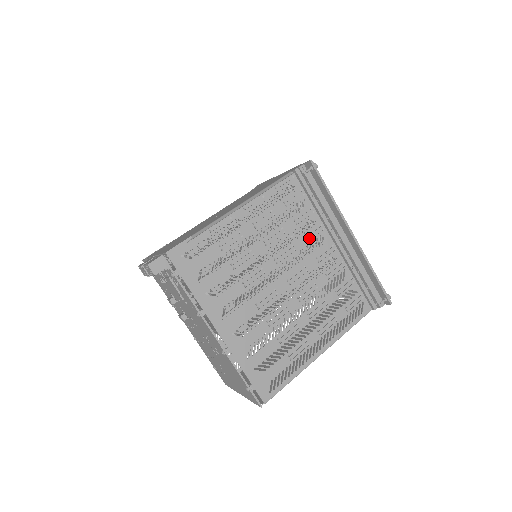
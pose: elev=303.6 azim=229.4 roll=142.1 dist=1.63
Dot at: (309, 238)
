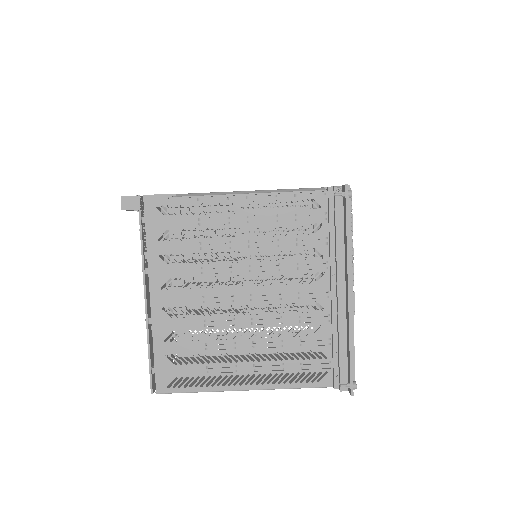
Dot at: (304, 267)
